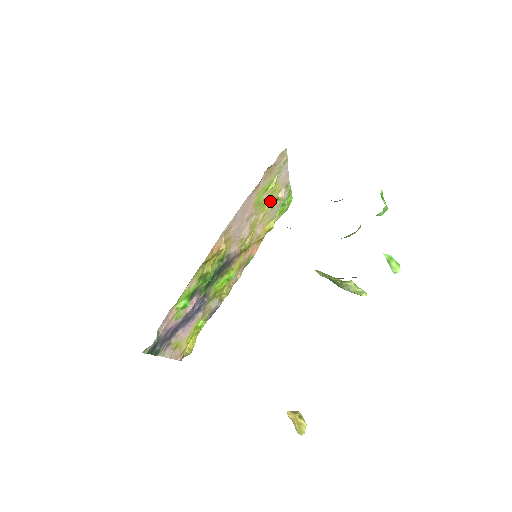
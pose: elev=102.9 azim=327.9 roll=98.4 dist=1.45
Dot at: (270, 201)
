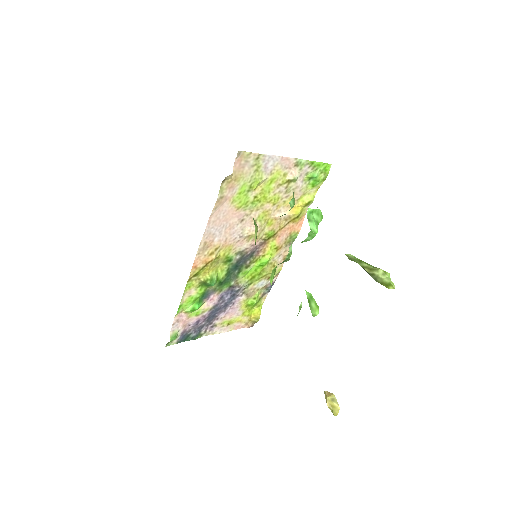
Dot at: (274, 189)
